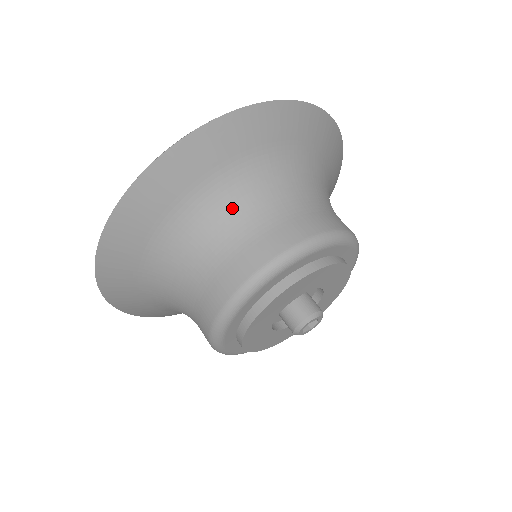
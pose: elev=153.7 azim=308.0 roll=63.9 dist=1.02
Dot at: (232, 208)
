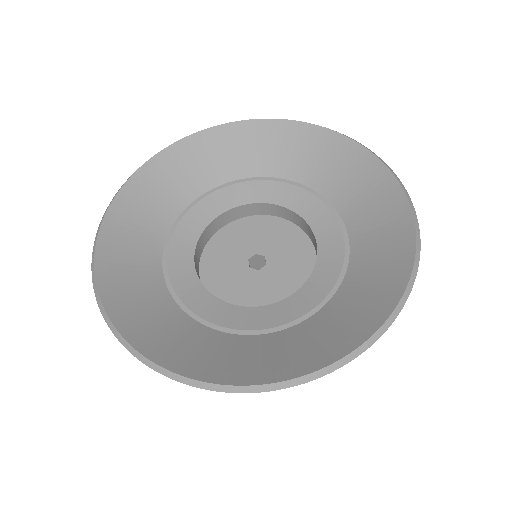
Dot at: occluded
